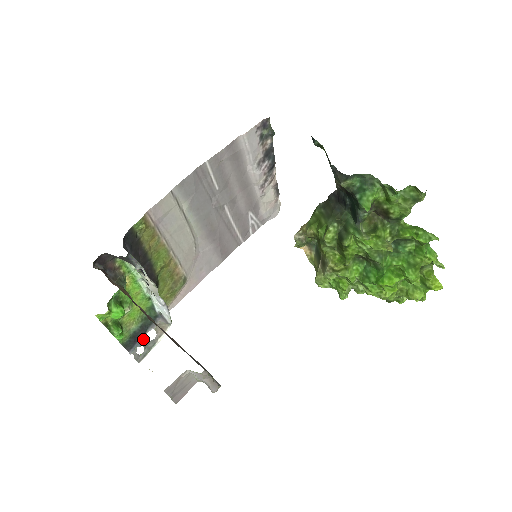
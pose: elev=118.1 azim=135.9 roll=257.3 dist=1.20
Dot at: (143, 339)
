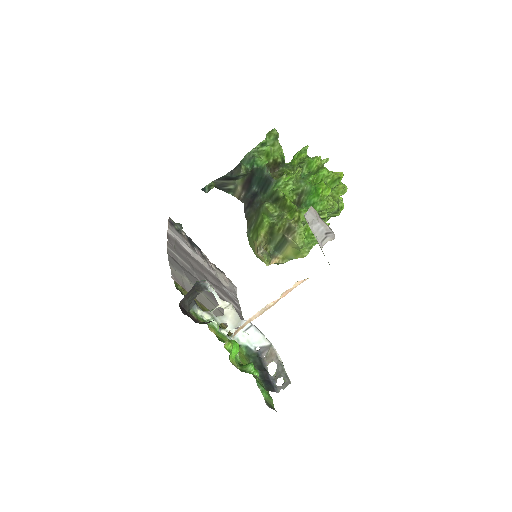
Dot at: (271, 377)
